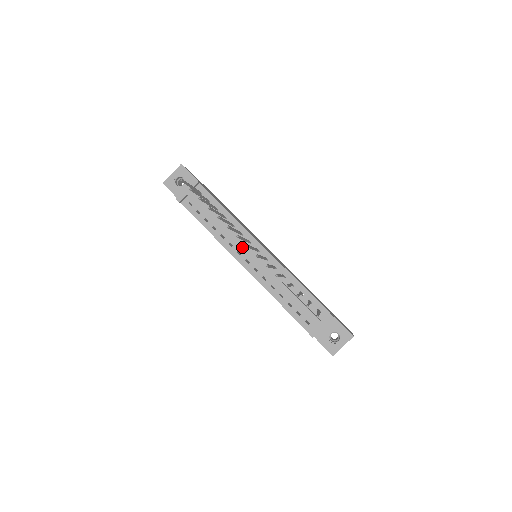
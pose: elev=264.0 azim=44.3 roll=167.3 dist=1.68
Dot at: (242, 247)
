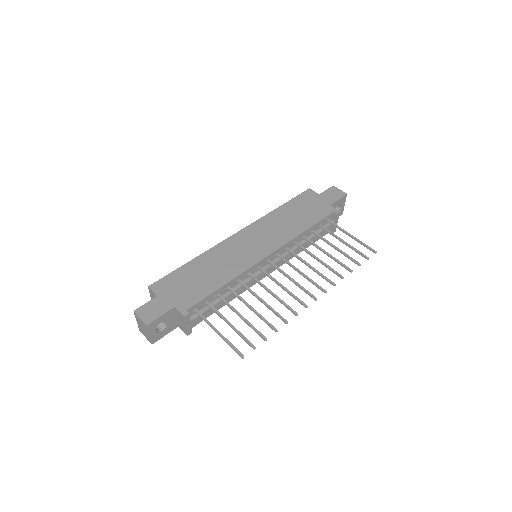
Dot at: (260, 276)
